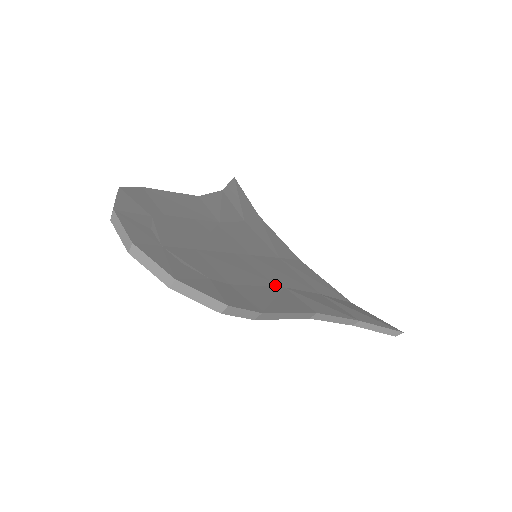
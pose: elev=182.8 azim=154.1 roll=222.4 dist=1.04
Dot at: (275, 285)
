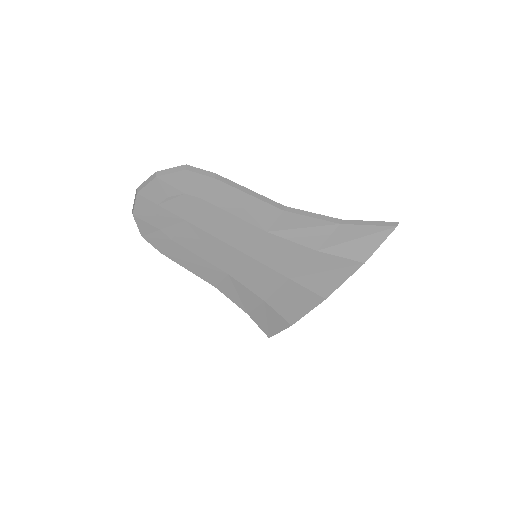
Dot at: occluded
